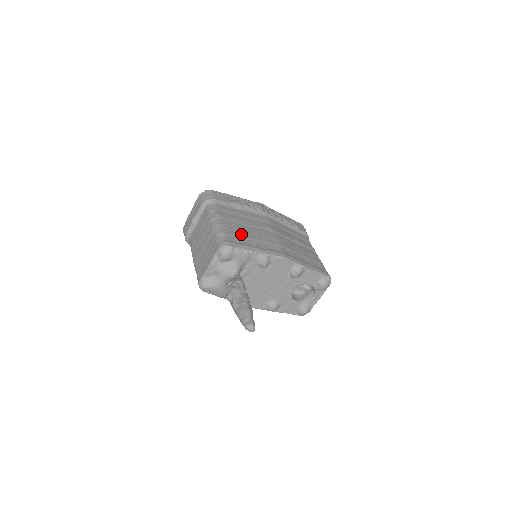
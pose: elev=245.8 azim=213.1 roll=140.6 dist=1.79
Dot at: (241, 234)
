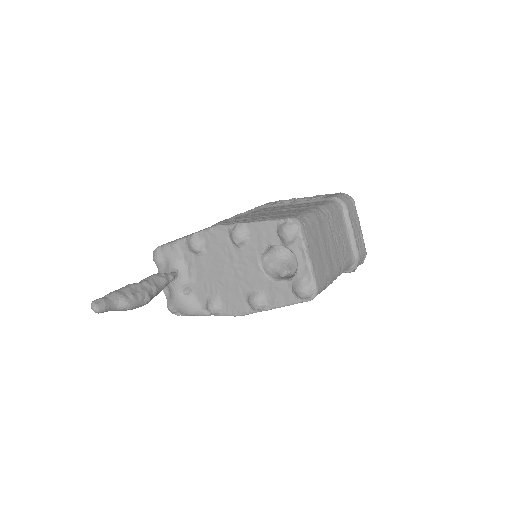
Dot at: occluded
